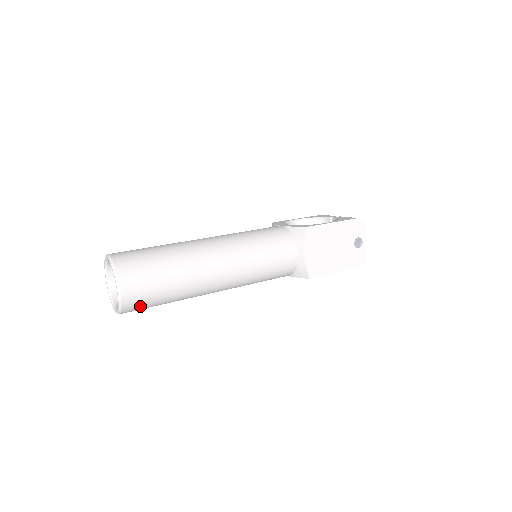
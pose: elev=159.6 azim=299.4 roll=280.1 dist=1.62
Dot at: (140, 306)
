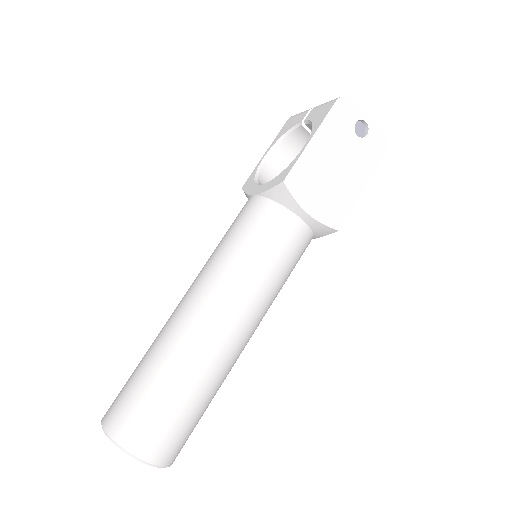
Dot at: (183, 443)
